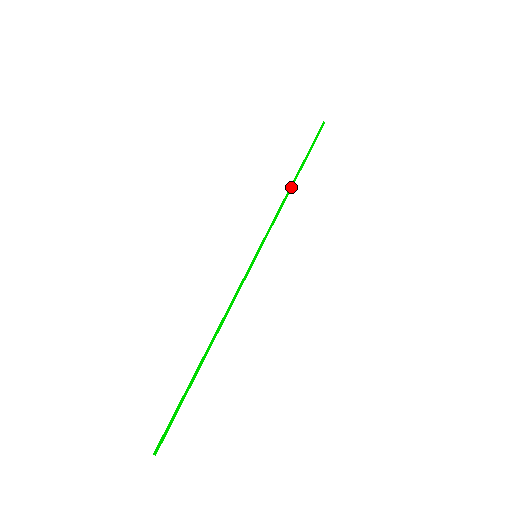
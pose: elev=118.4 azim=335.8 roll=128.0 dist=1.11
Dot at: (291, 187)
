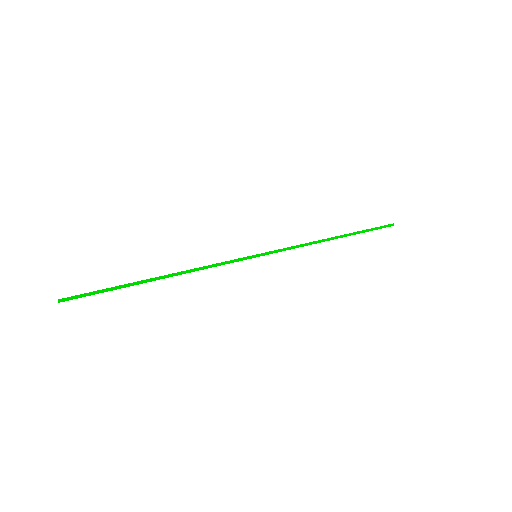
Dot at: (326, 240)
